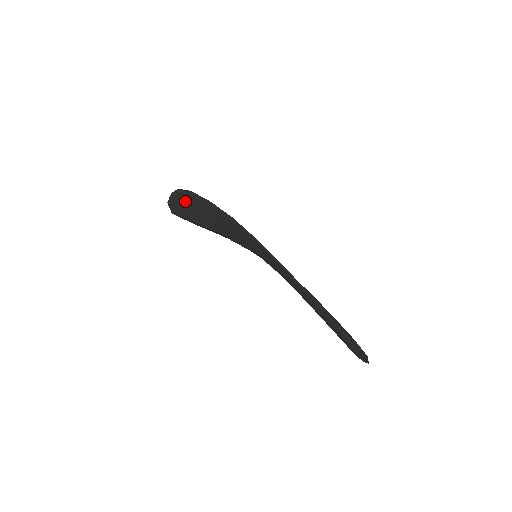
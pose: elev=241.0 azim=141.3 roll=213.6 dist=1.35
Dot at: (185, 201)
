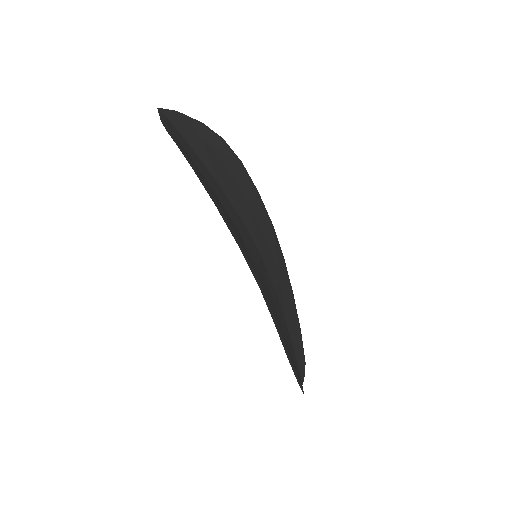
Dot at: occluded
